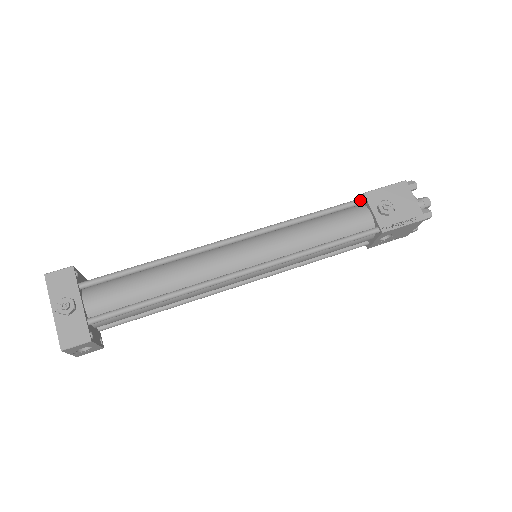
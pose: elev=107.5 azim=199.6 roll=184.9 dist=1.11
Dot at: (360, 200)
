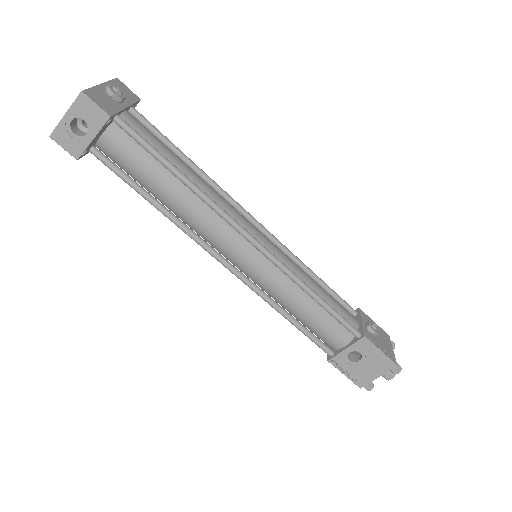
Dot at: occluded
